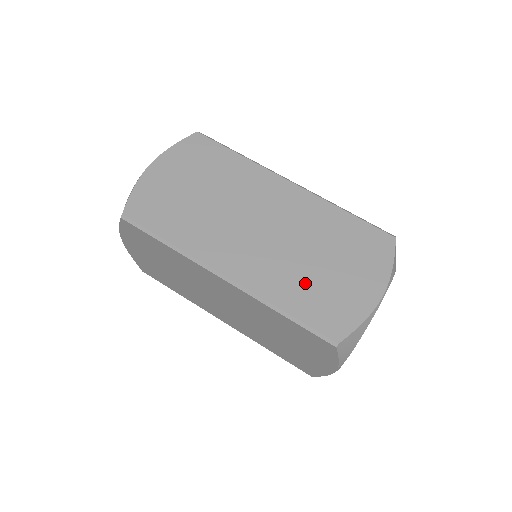
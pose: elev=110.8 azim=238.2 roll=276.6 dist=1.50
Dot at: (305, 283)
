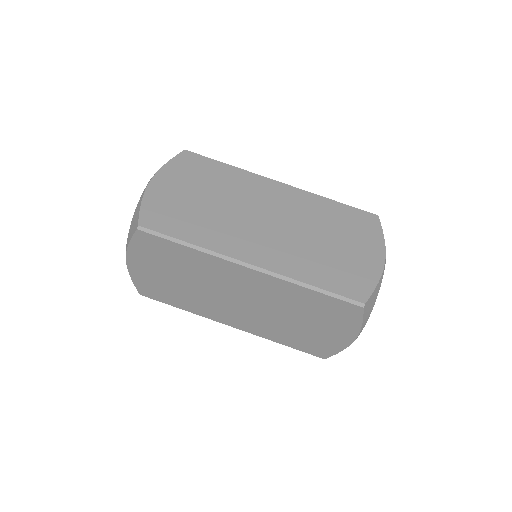
Dot at: (321, 260)
